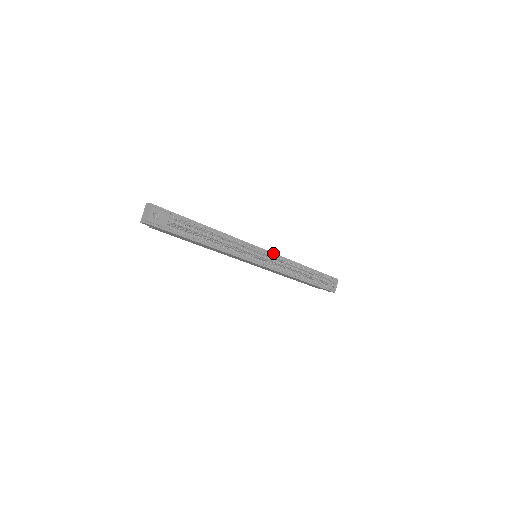
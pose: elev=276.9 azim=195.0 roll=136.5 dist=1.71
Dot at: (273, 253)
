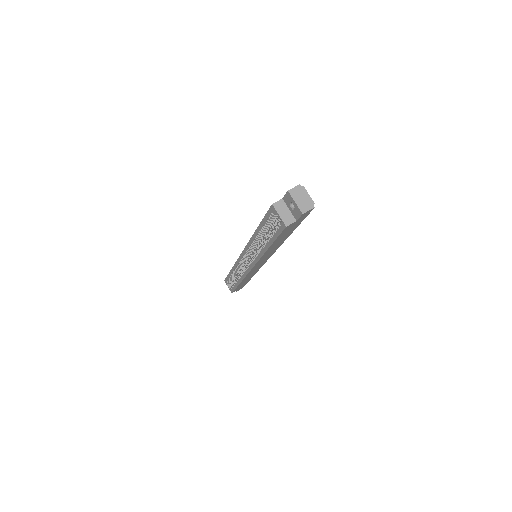
Dot at: occluded
